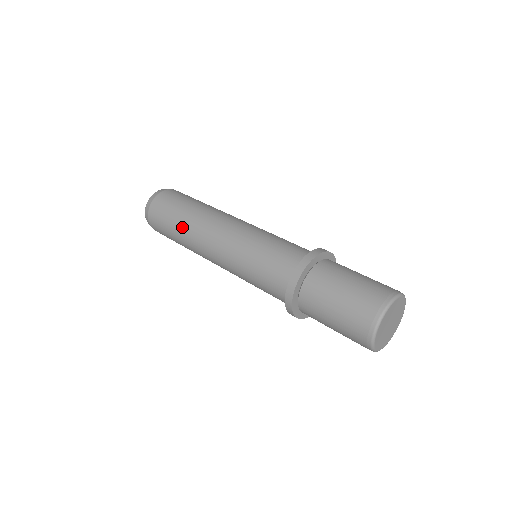
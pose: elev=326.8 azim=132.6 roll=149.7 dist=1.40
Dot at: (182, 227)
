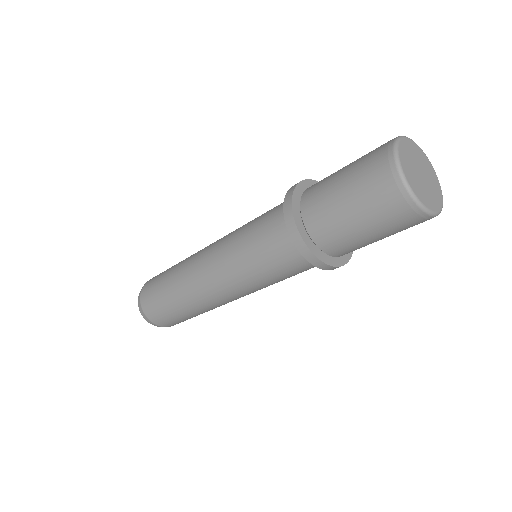
Dot at: (175, 268)
